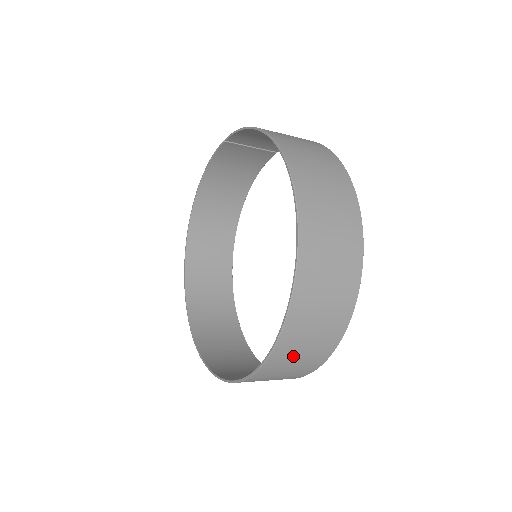
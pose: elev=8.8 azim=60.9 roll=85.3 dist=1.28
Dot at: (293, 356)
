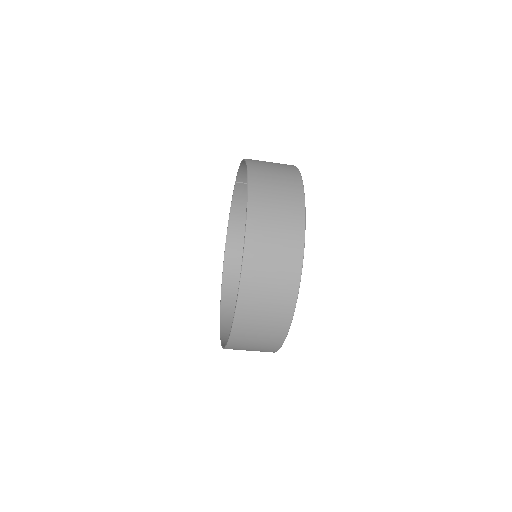
Dot at: (259, 304)
